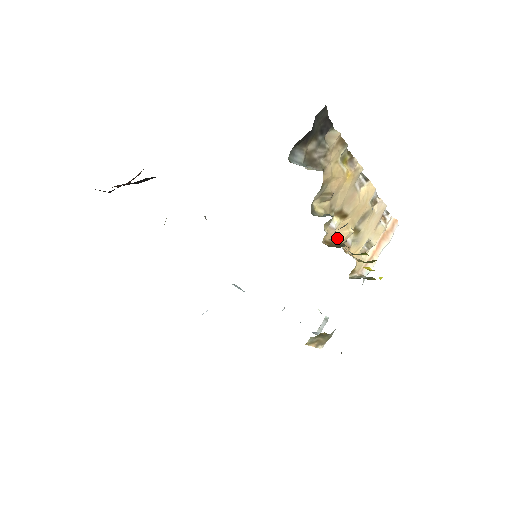
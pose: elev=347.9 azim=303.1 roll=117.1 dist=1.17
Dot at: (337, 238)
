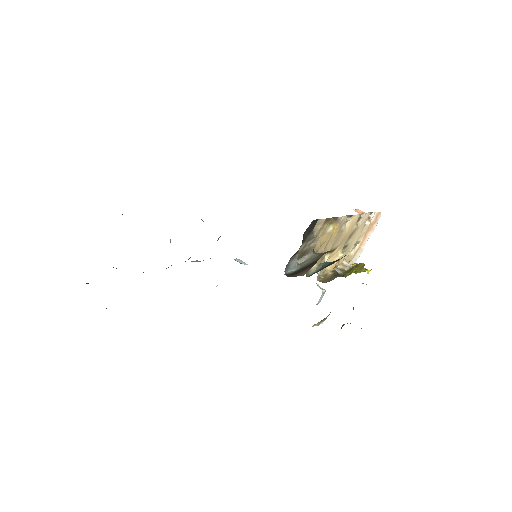
Dot at: (329, 267)
